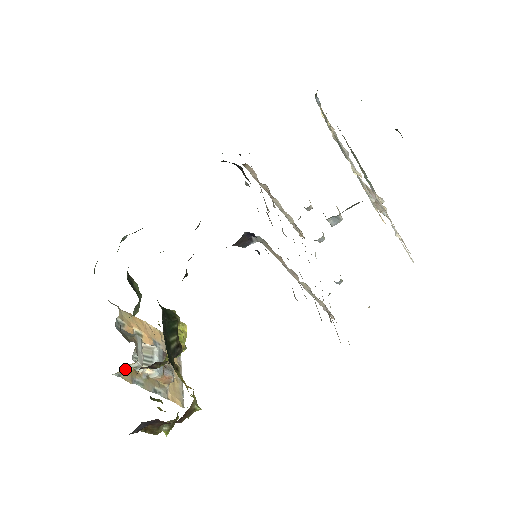
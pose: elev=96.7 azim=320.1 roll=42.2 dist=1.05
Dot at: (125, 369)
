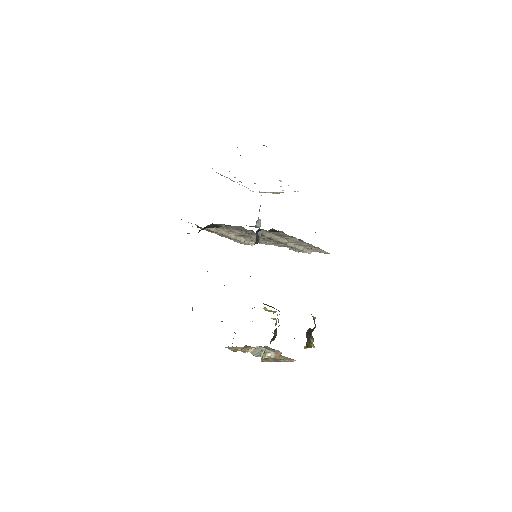
Dot at: (263, 354)
